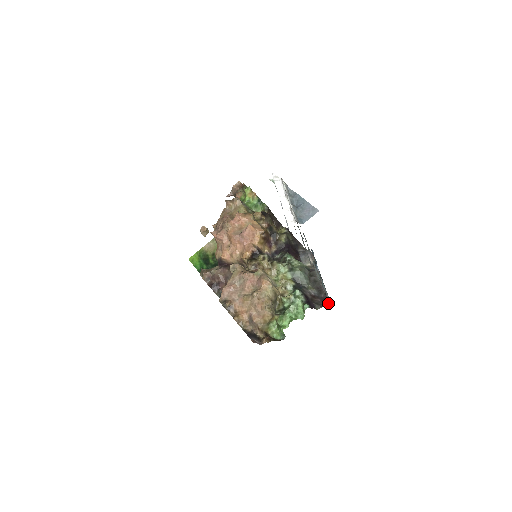
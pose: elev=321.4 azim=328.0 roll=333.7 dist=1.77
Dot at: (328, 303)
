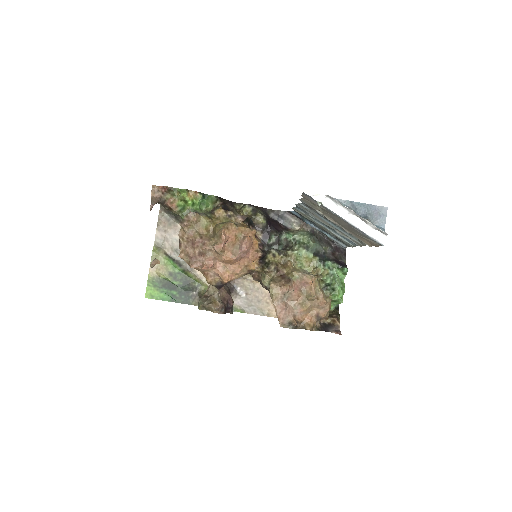
Dot at: (343, 249)
